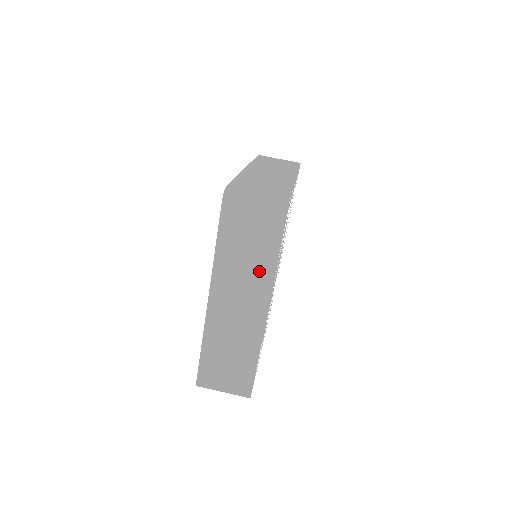
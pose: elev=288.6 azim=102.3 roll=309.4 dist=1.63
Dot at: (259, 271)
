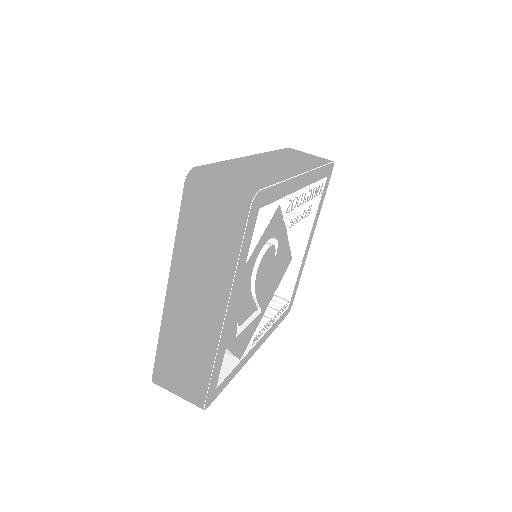
Dot at: (218, 268)
